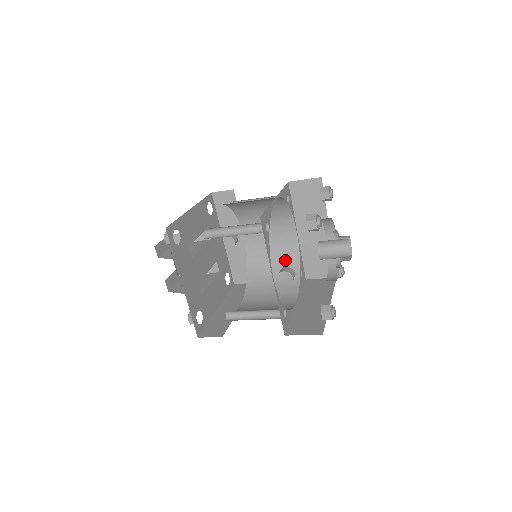
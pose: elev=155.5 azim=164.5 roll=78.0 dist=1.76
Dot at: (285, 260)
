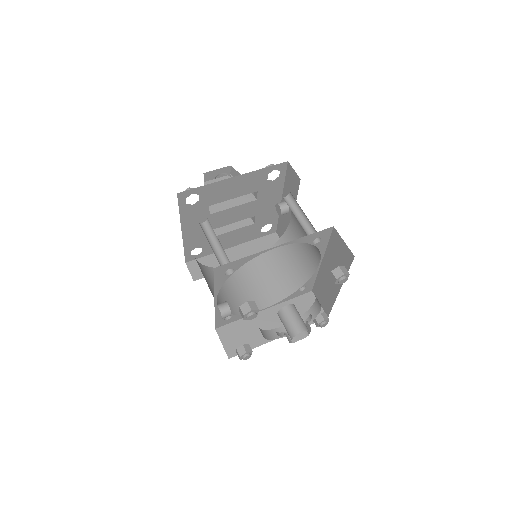
Dot at: (301, 267)
